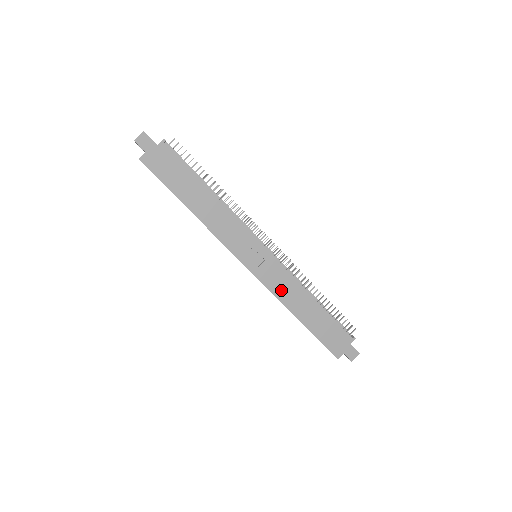
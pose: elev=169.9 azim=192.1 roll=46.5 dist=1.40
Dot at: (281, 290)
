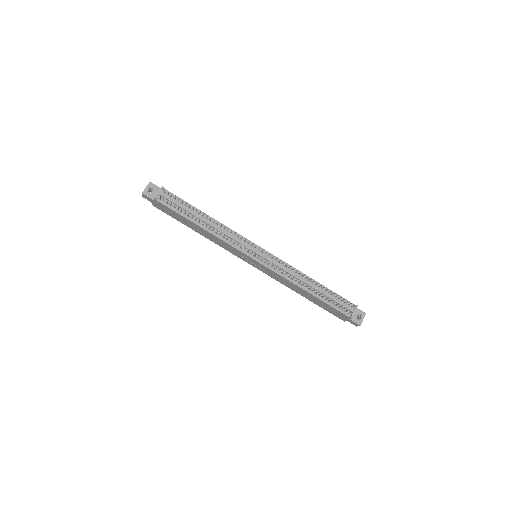
Dot at: (279, 280)
